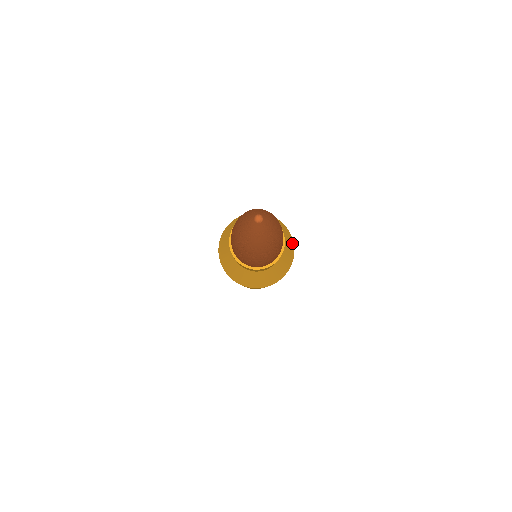
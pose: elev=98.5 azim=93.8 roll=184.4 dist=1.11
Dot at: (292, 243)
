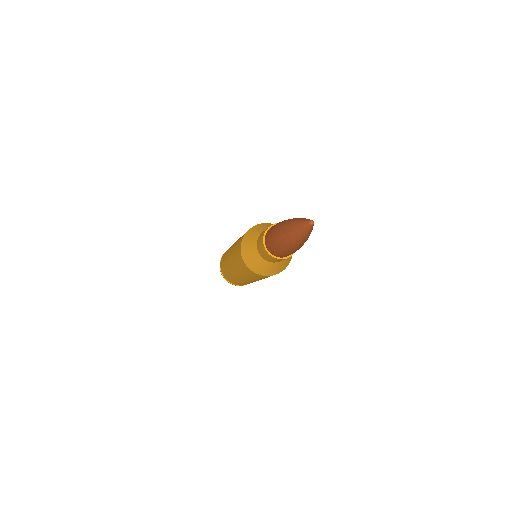
Dot at: occluded
